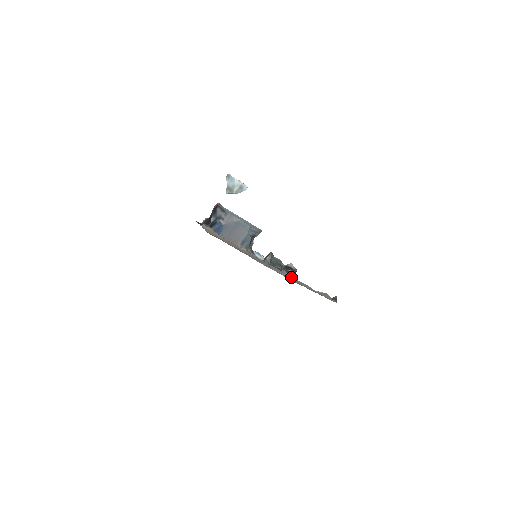
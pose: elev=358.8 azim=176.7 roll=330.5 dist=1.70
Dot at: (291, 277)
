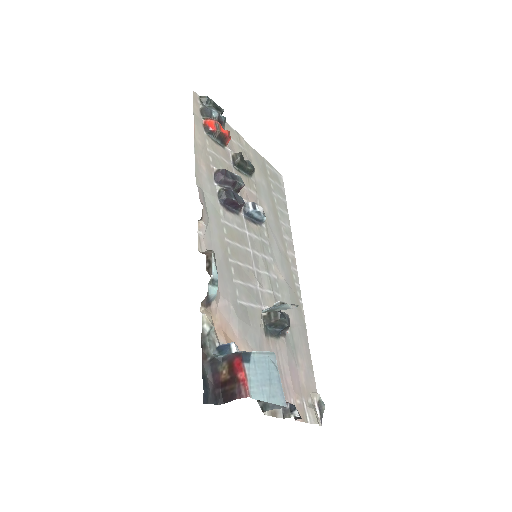
Dot at: (290, 403)
